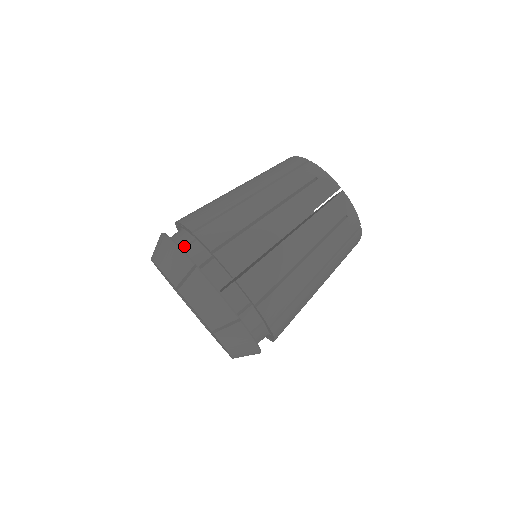
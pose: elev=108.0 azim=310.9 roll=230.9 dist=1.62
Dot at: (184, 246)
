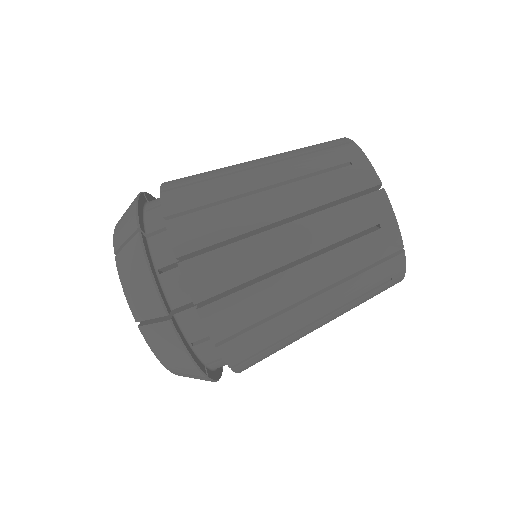
Dot at: (194, 341)
